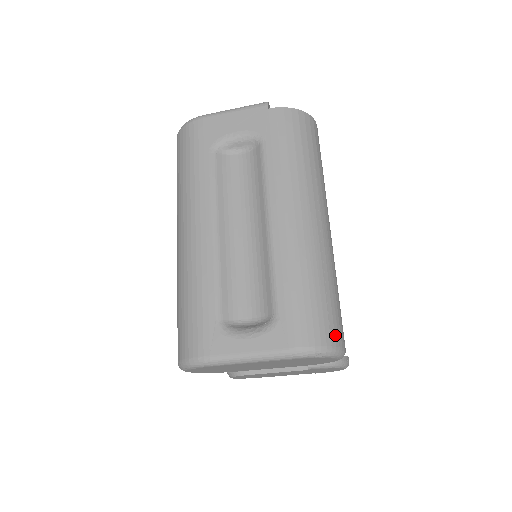
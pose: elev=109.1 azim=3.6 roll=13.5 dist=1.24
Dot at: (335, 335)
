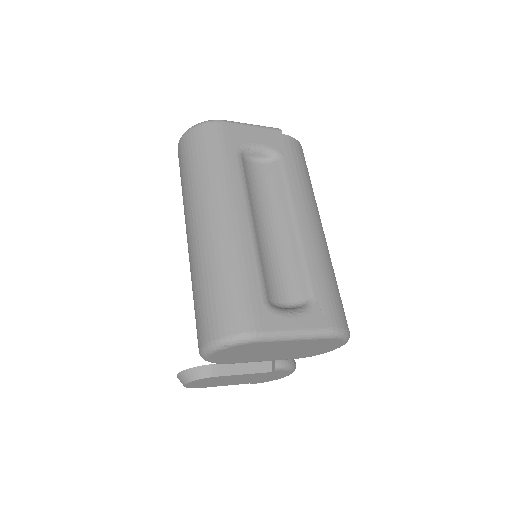
Dot at: occluded
